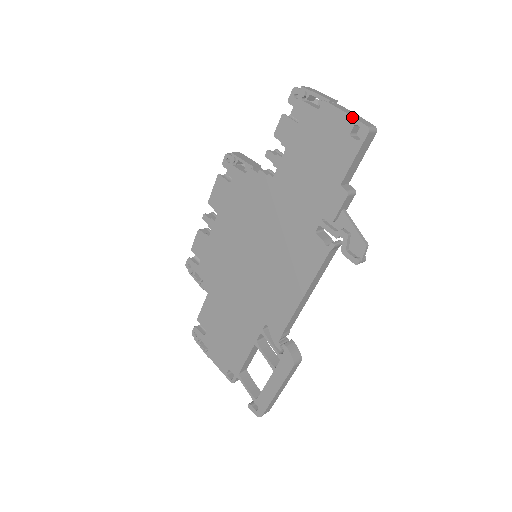
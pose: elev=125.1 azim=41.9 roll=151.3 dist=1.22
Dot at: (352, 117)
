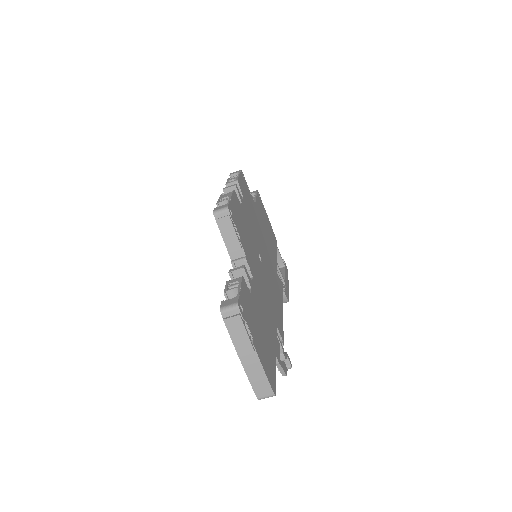
Dot at: (250, 383)
